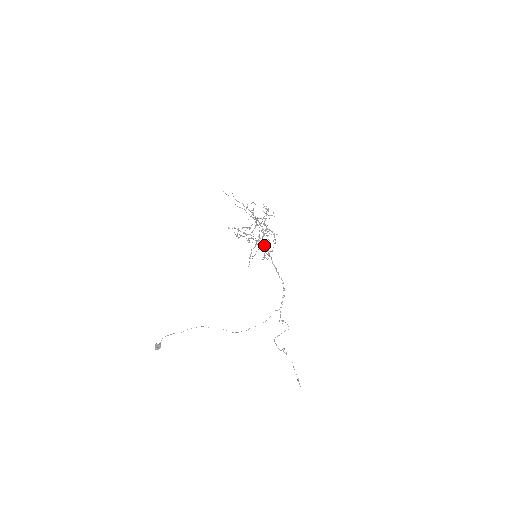
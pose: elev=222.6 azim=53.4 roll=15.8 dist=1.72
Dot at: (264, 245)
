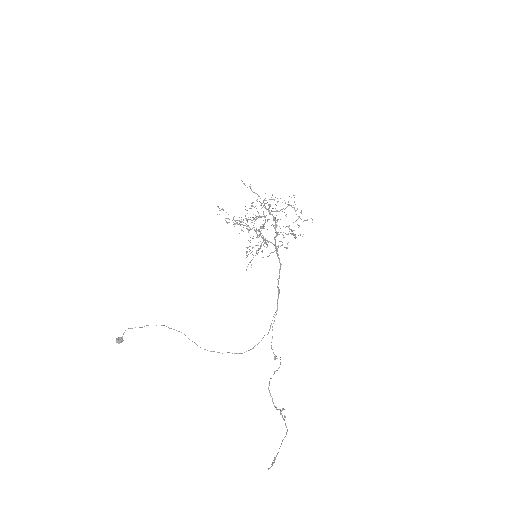
Dot at: (263, 239)
